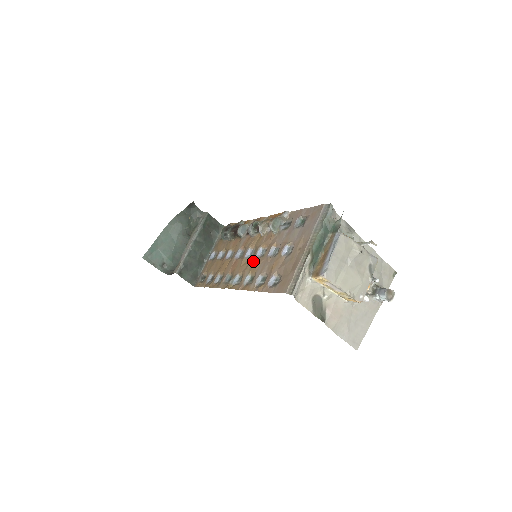
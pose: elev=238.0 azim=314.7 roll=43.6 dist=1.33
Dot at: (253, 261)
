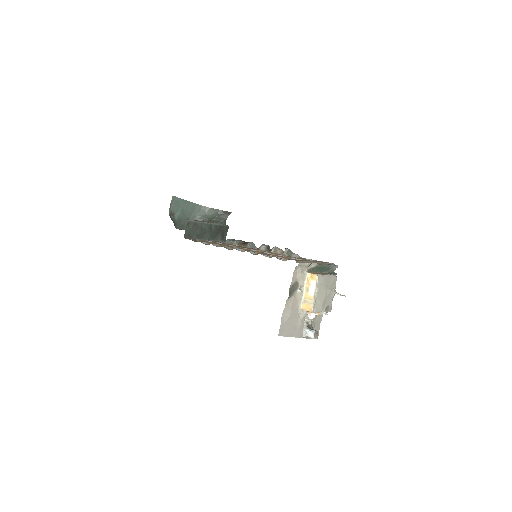
Dot at: occluded
